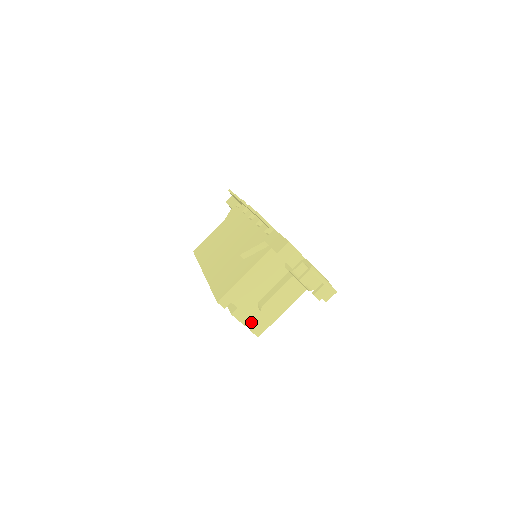
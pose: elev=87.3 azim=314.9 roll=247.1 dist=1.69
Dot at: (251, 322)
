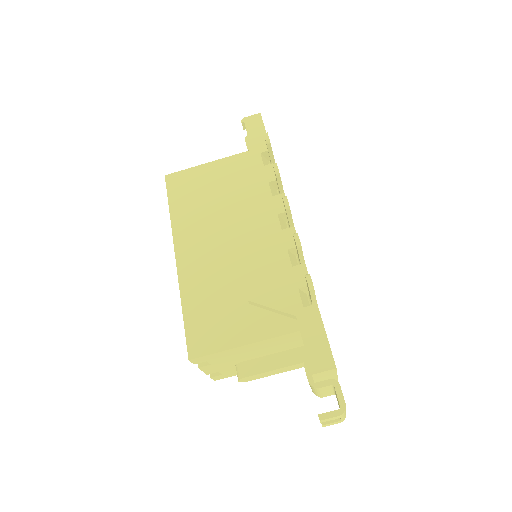
Dot at: occluded
